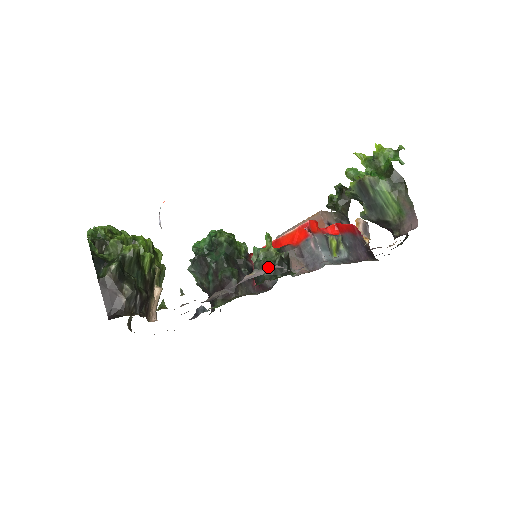
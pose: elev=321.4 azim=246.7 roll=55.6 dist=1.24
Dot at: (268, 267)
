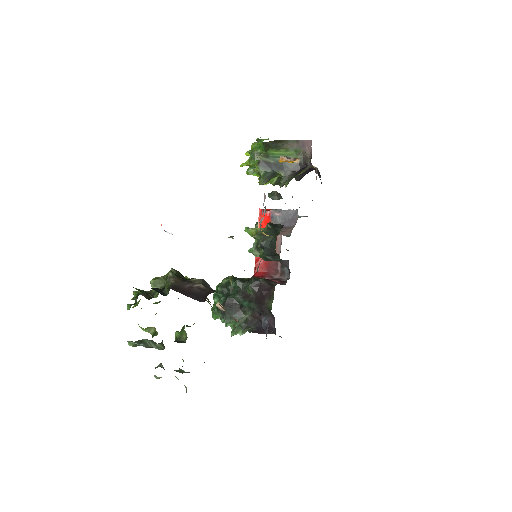
Dot at: occluded
